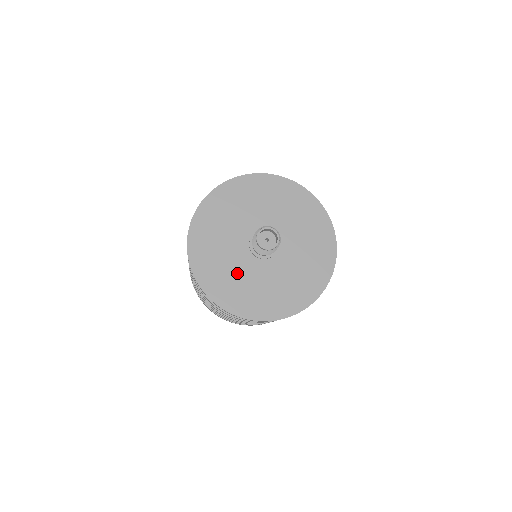
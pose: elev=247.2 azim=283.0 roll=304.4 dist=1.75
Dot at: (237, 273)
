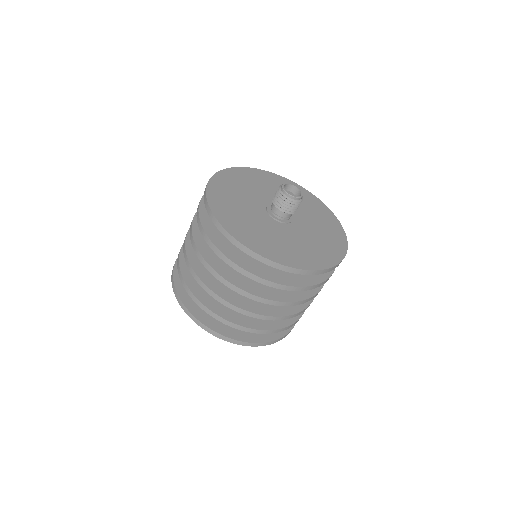
Dot at: (260, 227)
